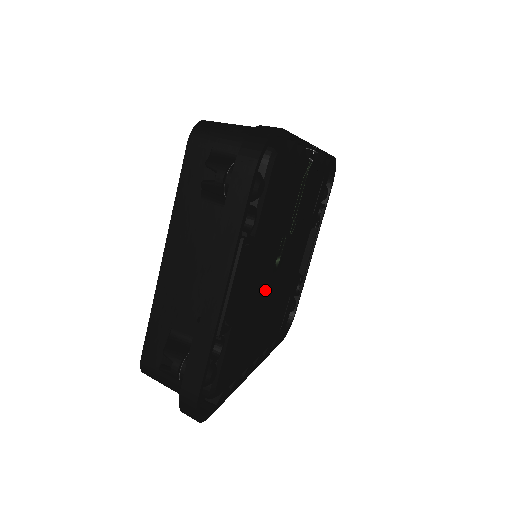
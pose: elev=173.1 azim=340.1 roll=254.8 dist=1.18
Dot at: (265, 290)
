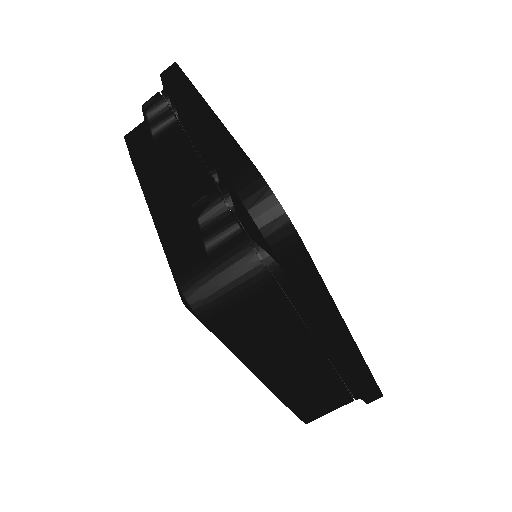
Dot at: occluded
